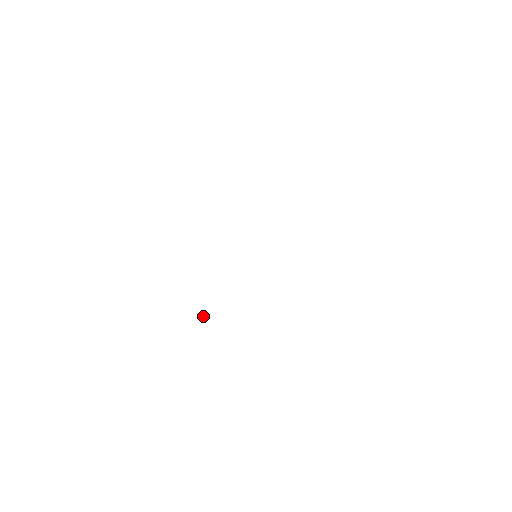
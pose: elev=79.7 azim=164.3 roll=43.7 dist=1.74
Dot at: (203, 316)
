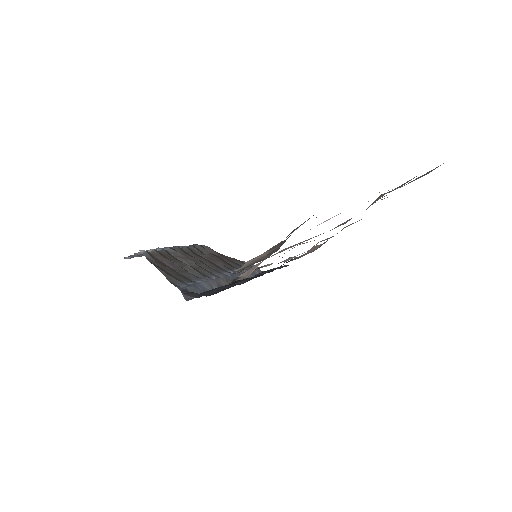
Dot at: occluded
